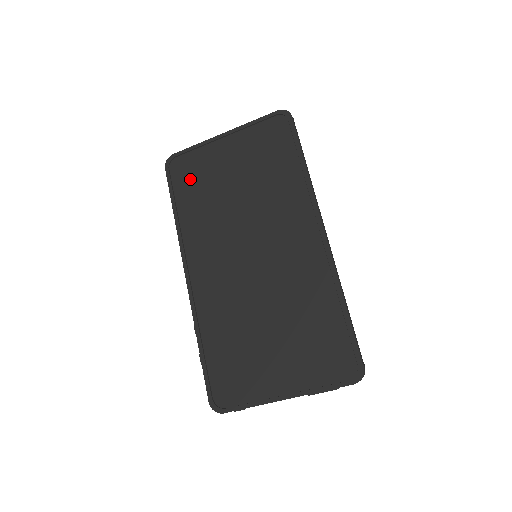
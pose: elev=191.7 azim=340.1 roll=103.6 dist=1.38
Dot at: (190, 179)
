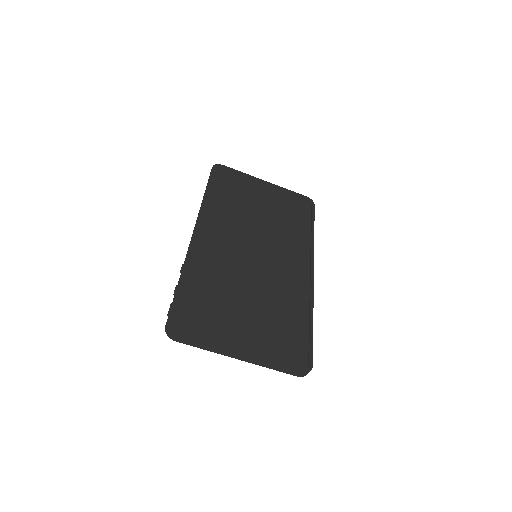
Dot at: (229, 185)
